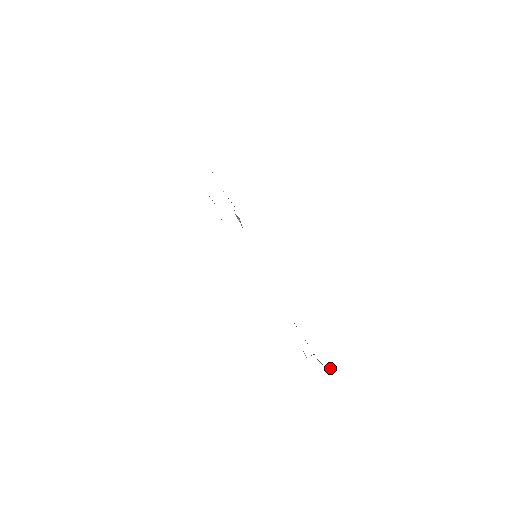
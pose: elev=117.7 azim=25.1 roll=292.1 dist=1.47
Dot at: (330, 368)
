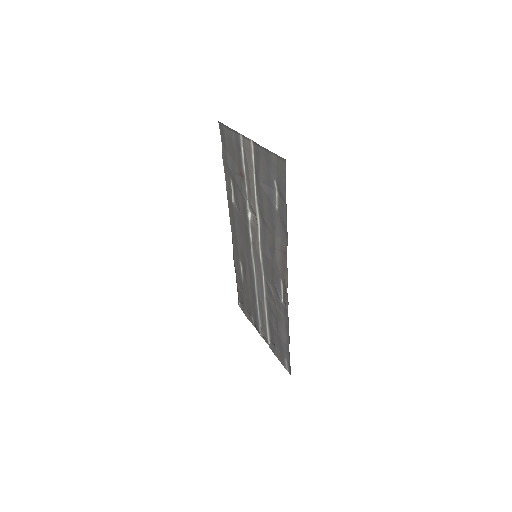
Dot at: (240, 305)
